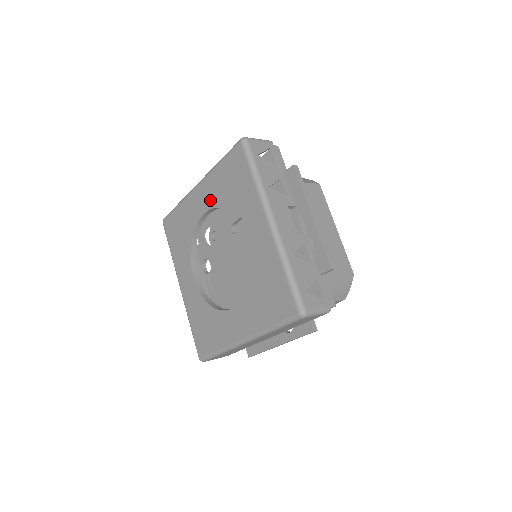
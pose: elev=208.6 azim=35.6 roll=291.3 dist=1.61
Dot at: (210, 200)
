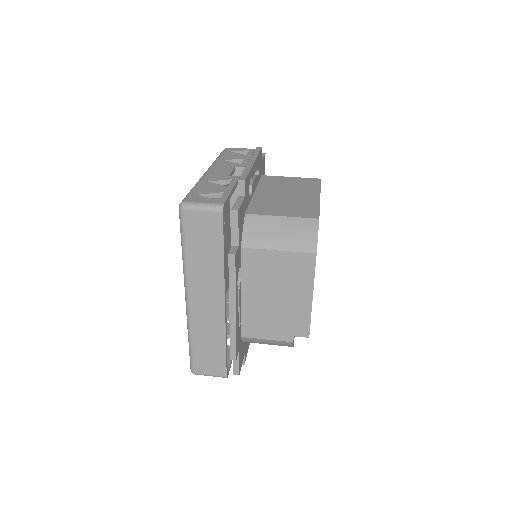
Dot at: occluded
